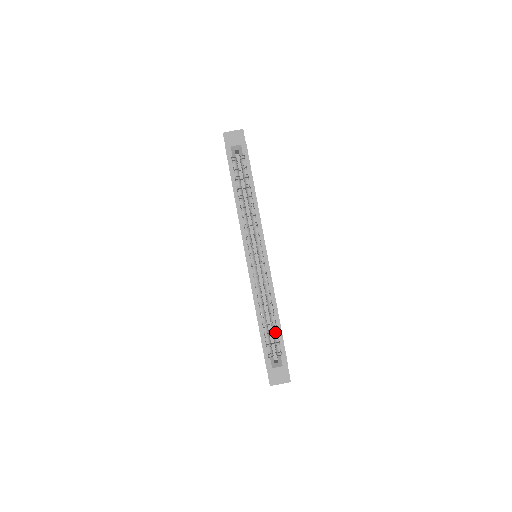
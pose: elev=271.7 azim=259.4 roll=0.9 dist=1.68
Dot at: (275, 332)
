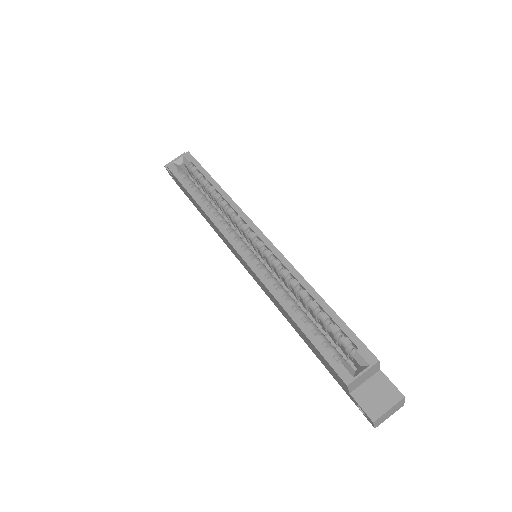
Dot at: occluded
